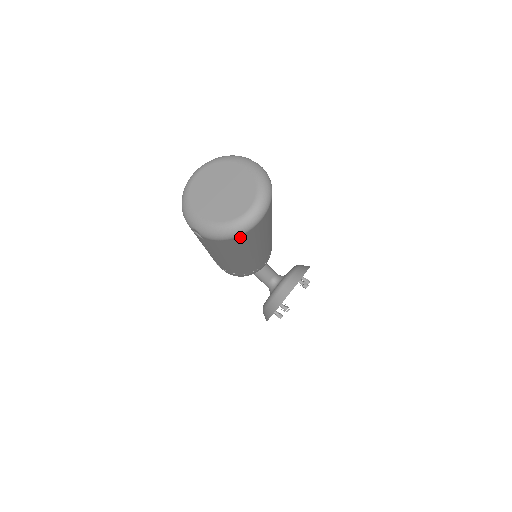
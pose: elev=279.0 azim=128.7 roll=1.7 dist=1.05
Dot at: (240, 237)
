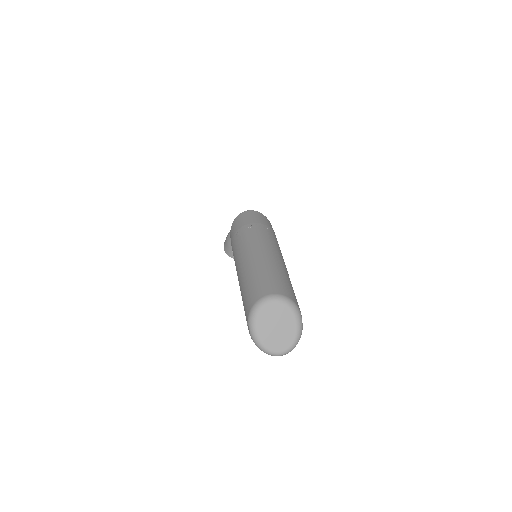
Dot at: occluded
